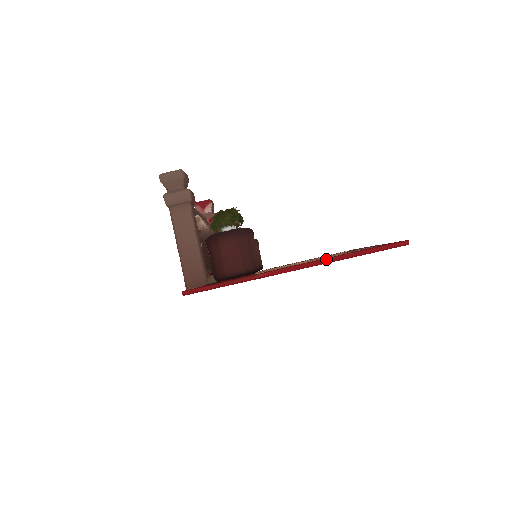
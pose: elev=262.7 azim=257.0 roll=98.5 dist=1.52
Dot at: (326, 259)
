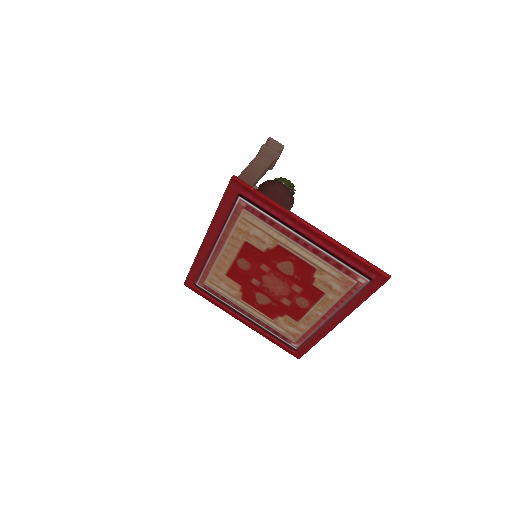
Dot at: occluded
